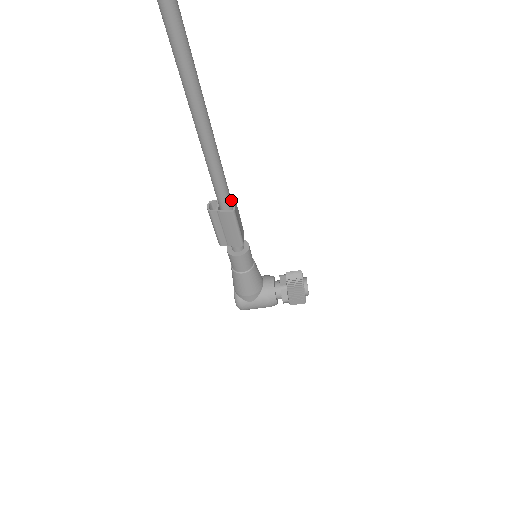
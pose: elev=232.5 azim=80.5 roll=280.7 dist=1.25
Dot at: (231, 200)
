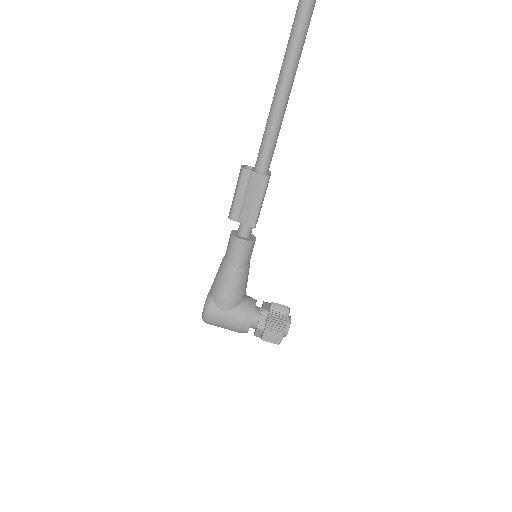
Dot at: occluded
